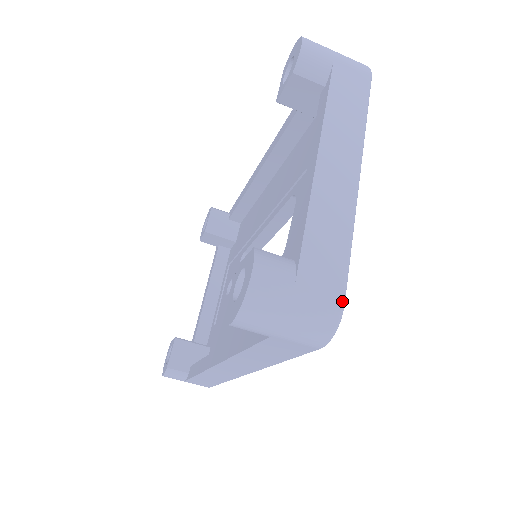
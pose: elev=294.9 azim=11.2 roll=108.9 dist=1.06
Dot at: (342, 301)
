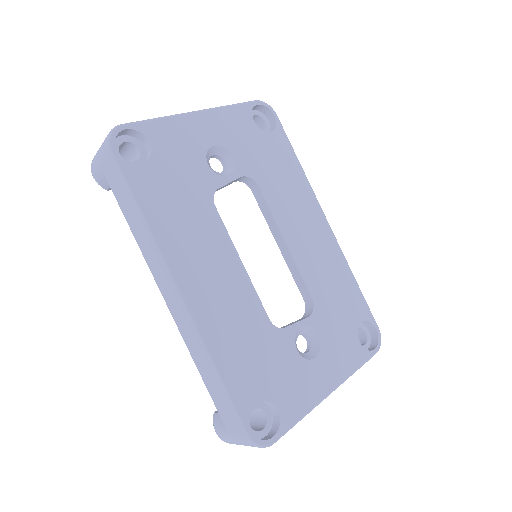
Dot at: (121, 124)
